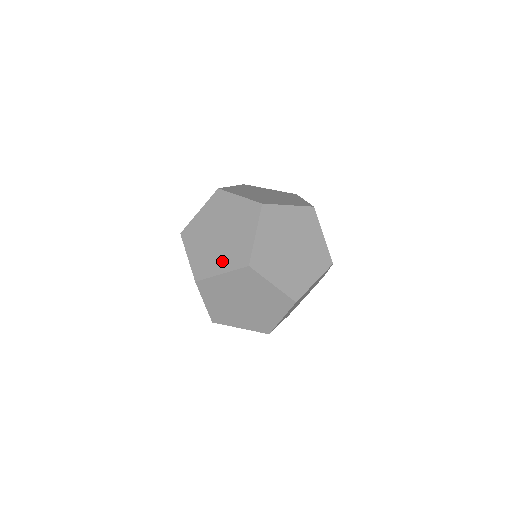
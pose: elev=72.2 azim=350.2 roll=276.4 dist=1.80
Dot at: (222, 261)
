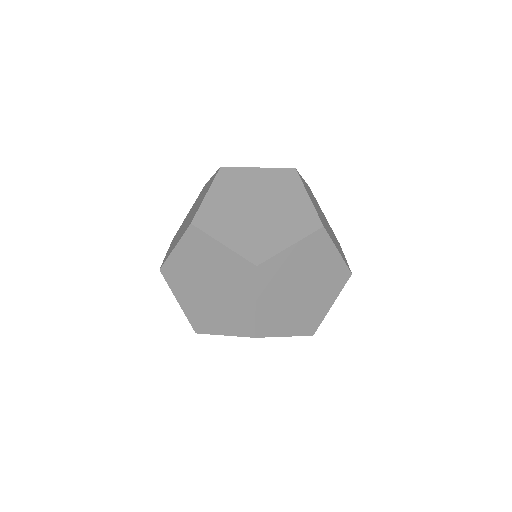
Dot at: (221, 322)
